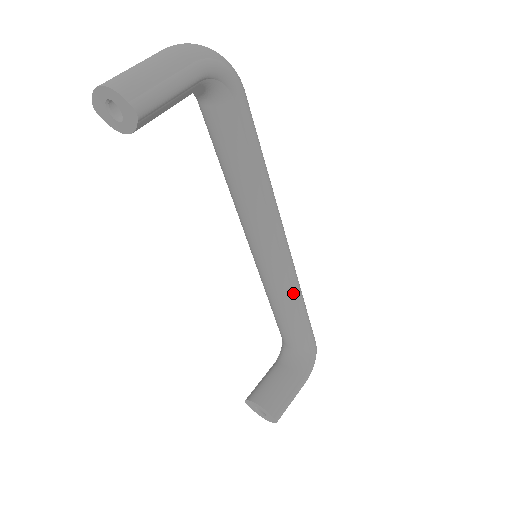
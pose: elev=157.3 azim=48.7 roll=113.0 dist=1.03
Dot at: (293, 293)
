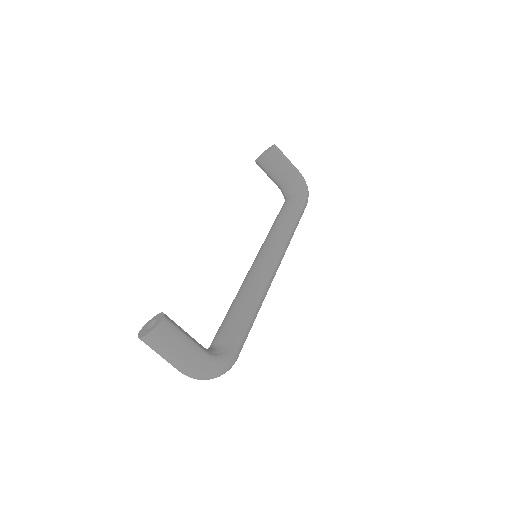
Dot at: (259, 286)
